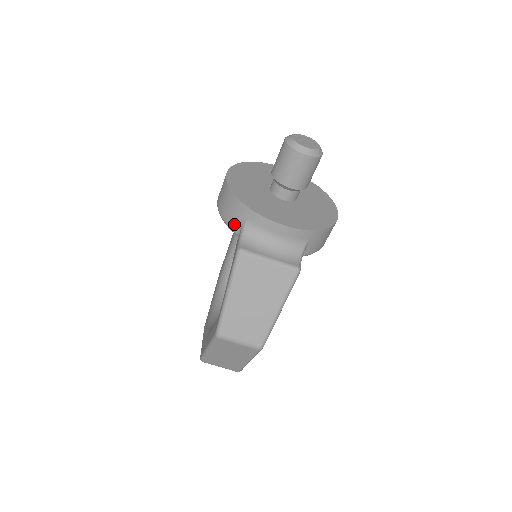
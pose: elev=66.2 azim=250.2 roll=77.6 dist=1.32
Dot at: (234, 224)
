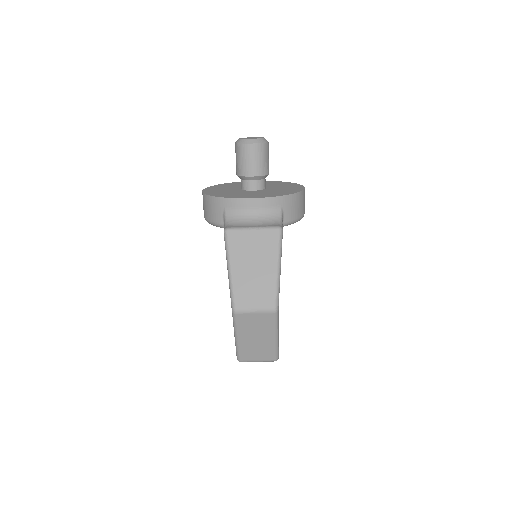
Dot at: (218, 219)
